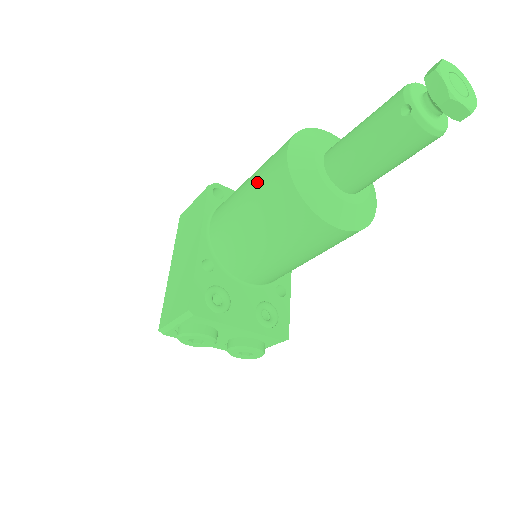
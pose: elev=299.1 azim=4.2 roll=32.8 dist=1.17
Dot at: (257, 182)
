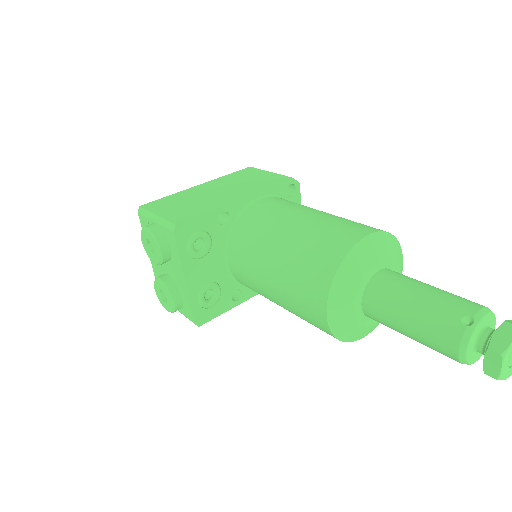
Dot at: (325, 222)
